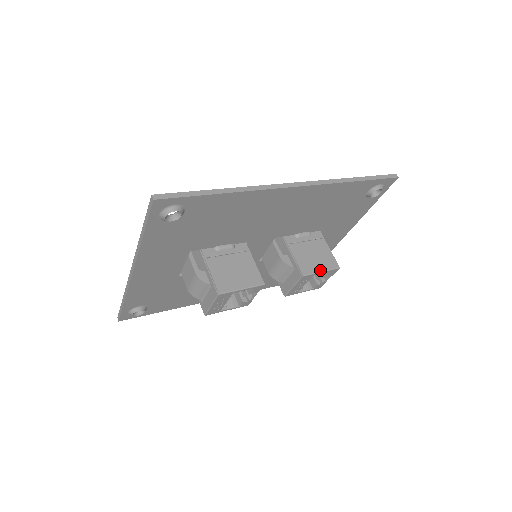
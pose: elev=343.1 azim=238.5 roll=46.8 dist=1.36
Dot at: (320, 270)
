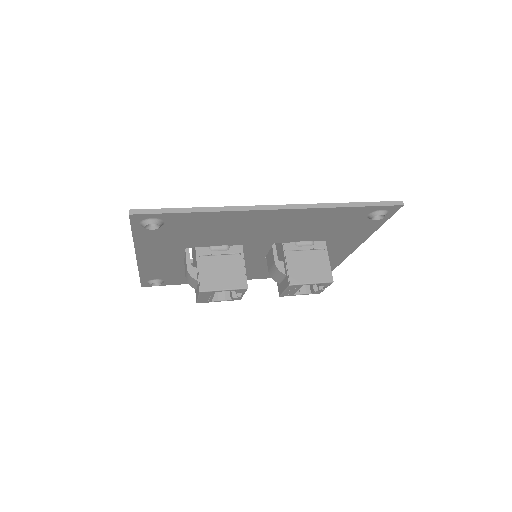
Dot at: (310, 282)
